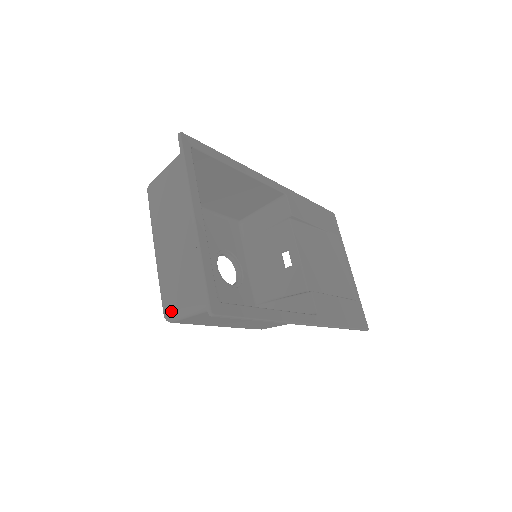
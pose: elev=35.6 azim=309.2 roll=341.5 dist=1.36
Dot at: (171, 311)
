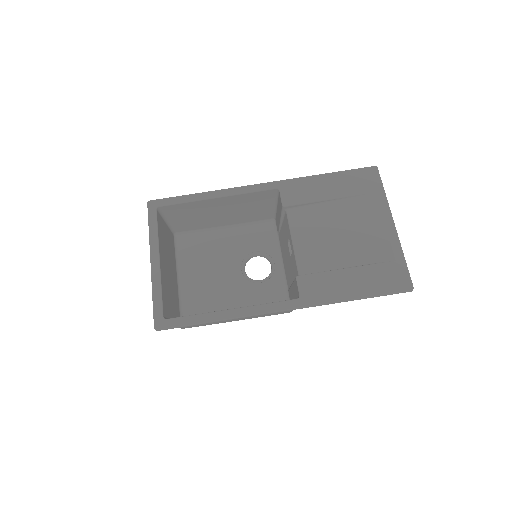
Dot at: occluded
